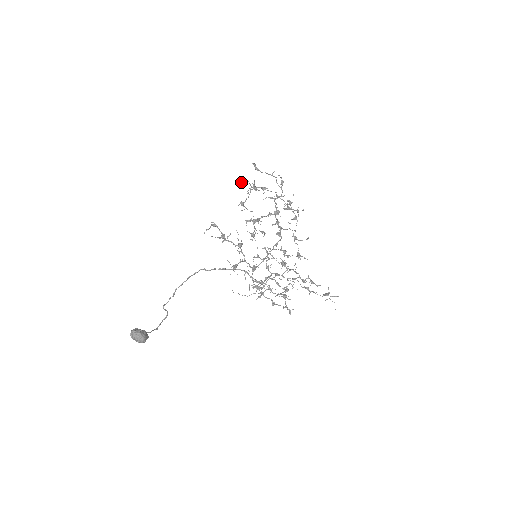
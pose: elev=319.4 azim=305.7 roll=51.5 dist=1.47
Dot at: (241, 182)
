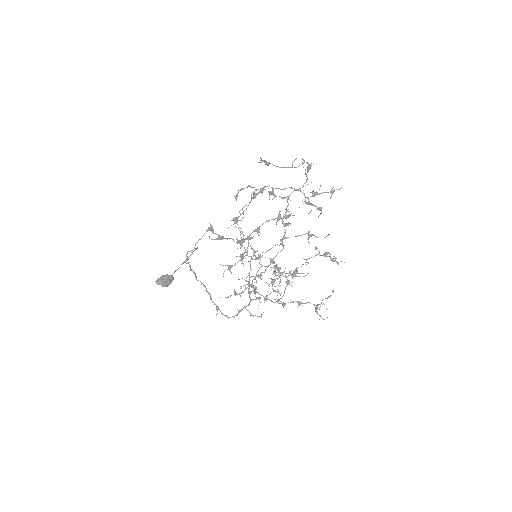
Dot at: (237, 193)
